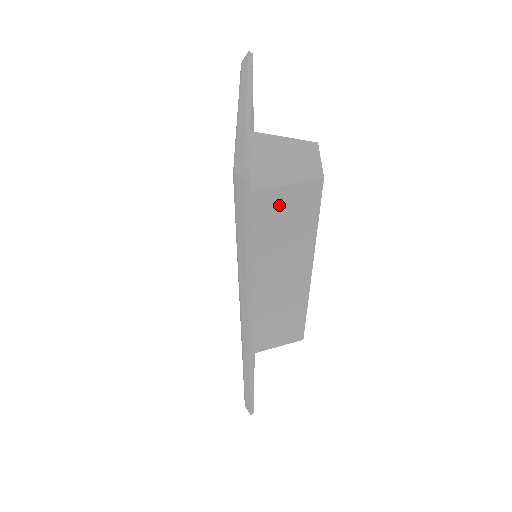
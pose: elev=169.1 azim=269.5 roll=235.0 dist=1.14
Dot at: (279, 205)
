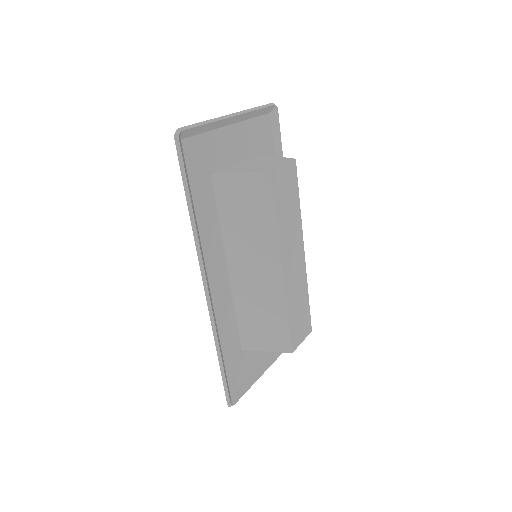
Dot at: (240, 190)
